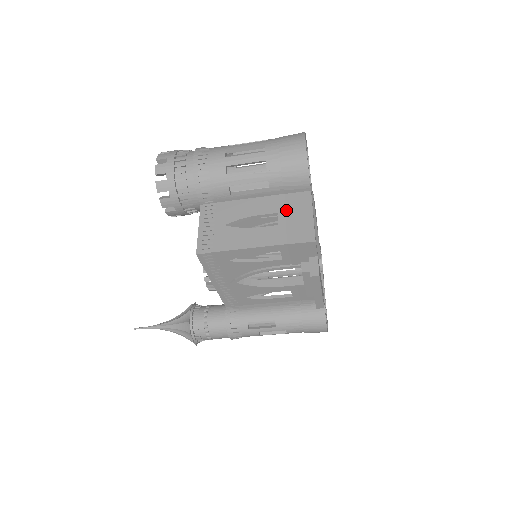
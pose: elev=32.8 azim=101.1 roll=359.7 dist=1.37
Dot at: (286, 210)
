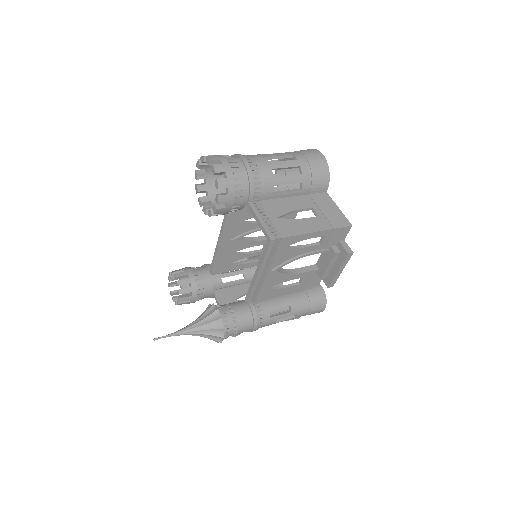
Dot at: (318, 205)
